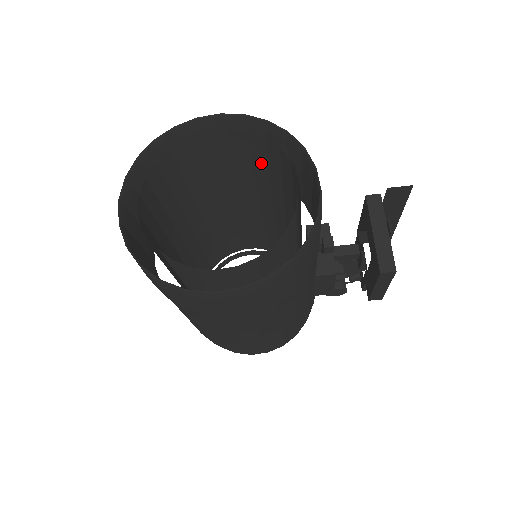
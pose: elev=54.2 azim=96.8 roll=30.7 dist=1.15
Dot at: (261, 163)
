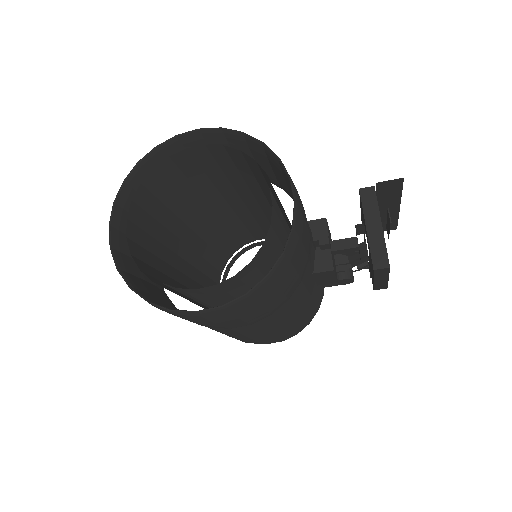
Dot at: (246, 170)
